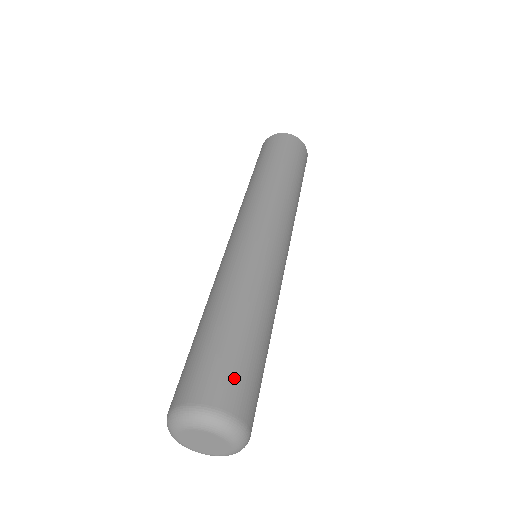
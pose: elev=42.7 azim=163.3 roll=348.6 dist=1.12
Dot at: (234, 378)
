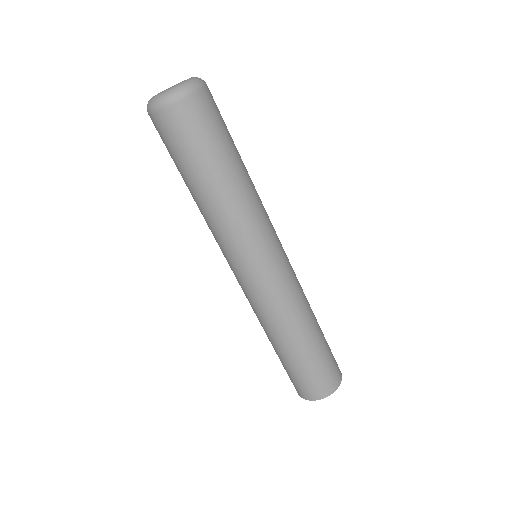
Dot at: (219, 111)
